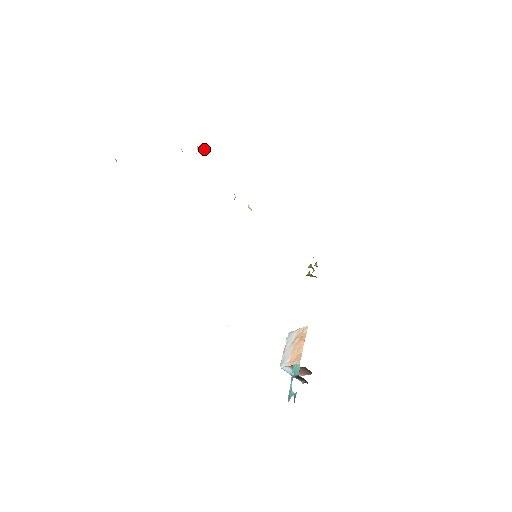
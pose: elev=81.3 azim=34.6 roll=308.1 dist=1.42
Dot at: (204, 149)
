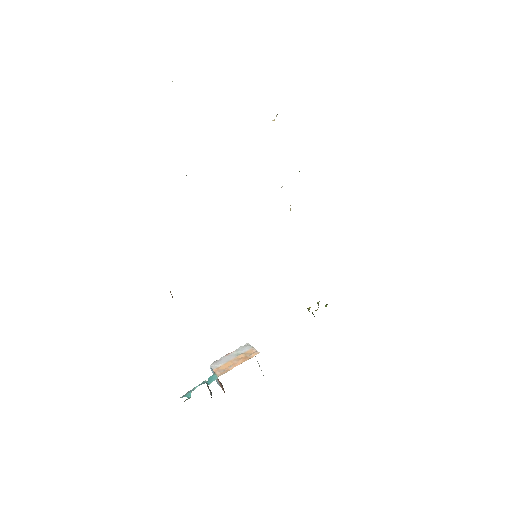
Dot at: occluded
